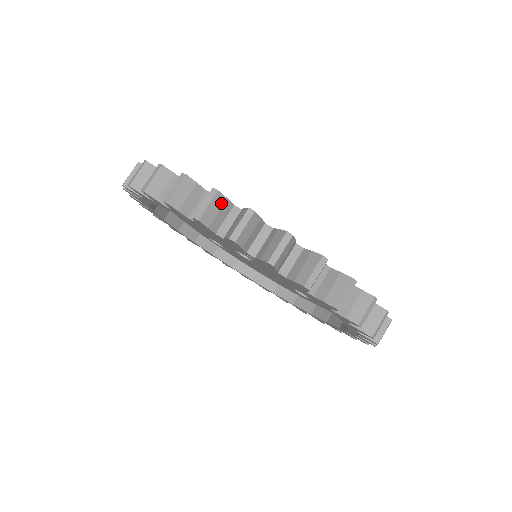
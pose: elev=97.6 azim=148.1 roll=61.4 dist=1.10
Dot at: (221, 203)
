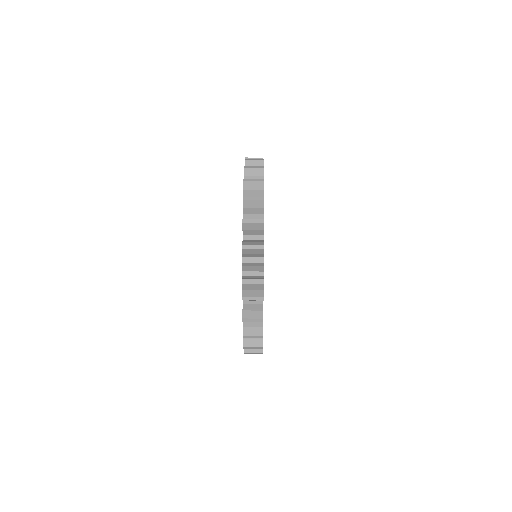
Dot at: (259, 174)
